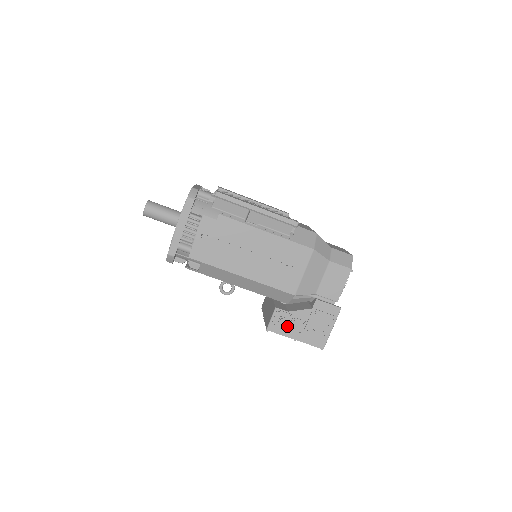
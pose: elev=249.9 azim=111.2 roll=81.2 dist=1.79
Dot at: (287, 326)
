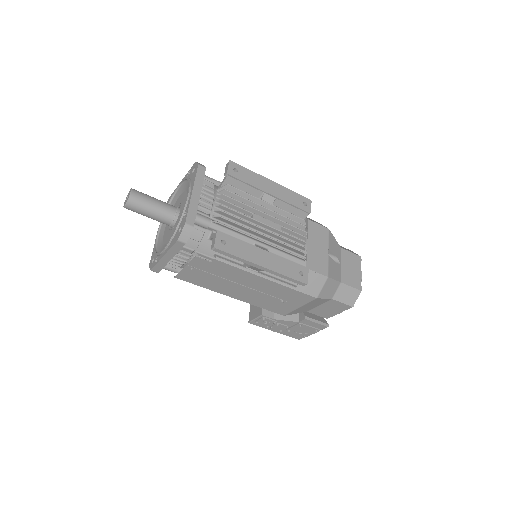
Dot at: (269, 326)
